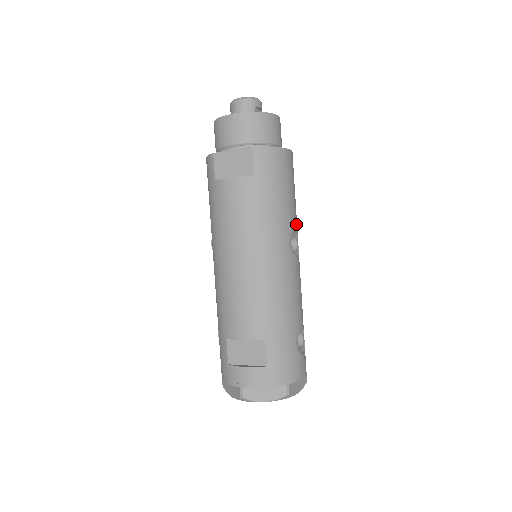
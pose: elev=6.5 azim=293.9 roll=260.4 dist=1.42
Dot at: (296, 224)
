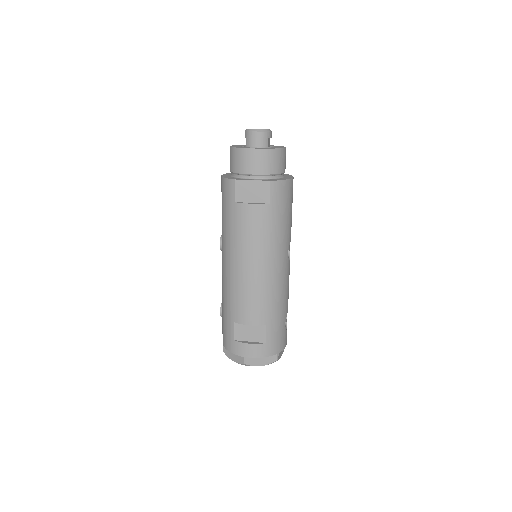
Dot at: occluded
